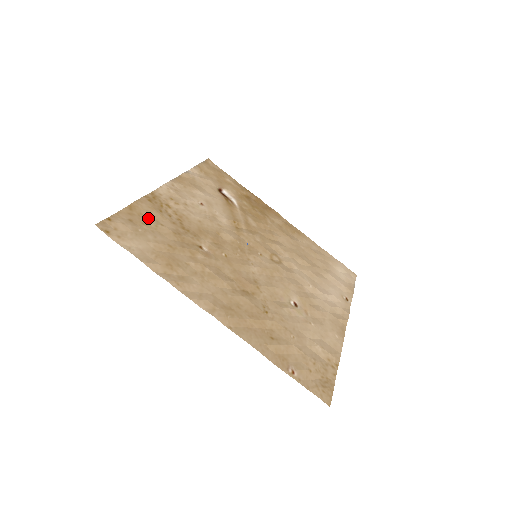
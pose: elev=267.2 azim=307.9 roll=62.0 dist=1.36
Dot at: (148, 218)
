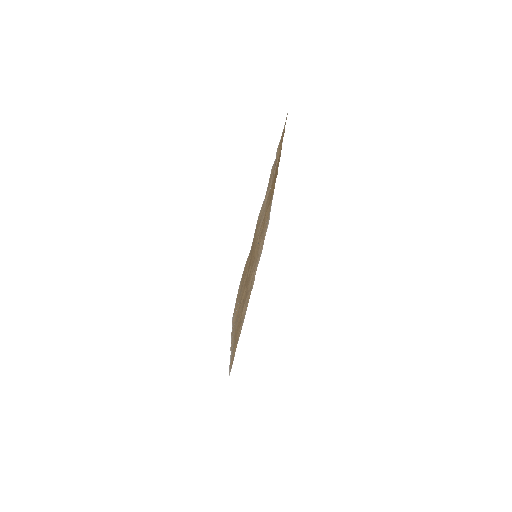
Dot at: occluded
